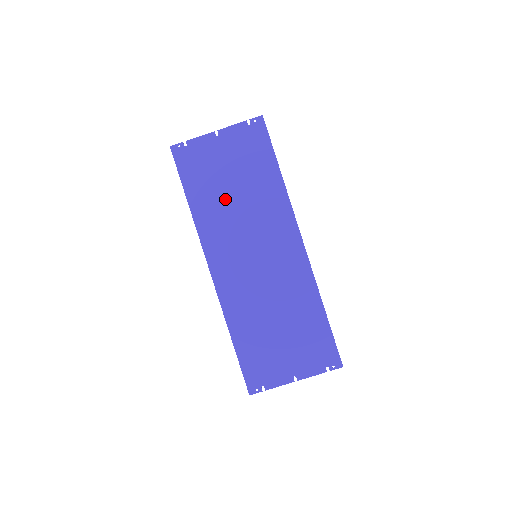
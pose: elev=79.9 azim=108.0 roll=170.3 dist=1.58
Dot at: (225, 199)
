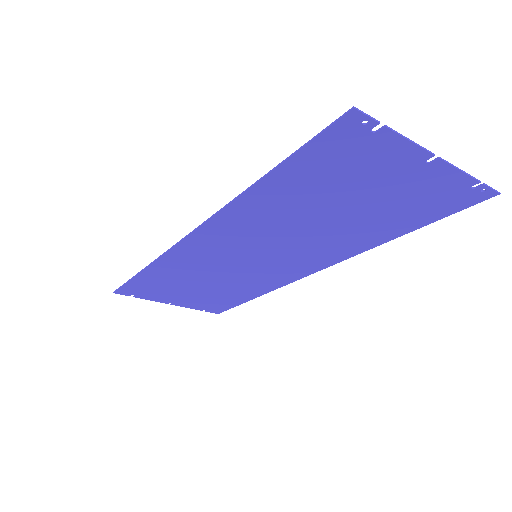
Dot at: (307, 212)
